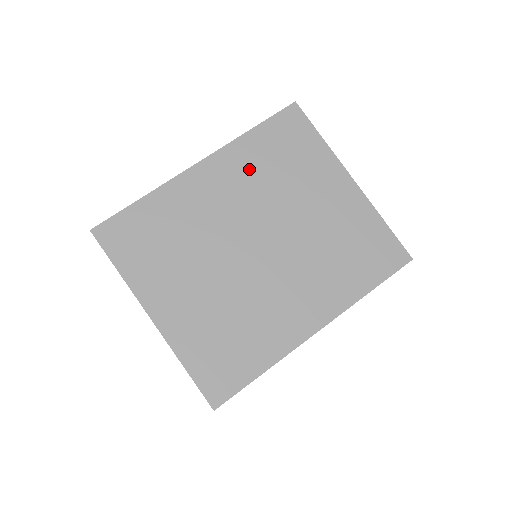
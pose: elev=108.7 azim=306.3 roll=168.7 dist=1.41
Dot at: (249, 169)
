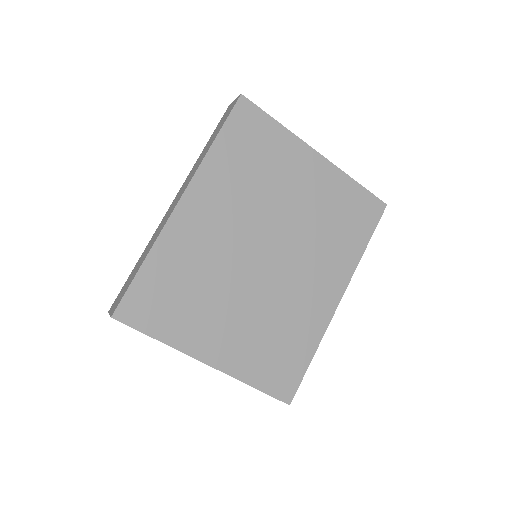
Dot at: (229, 185)
